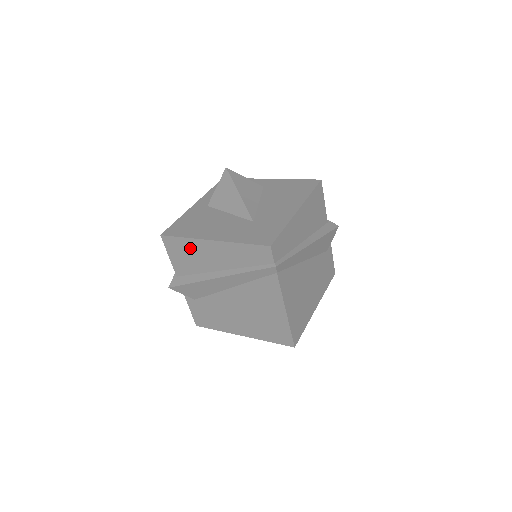
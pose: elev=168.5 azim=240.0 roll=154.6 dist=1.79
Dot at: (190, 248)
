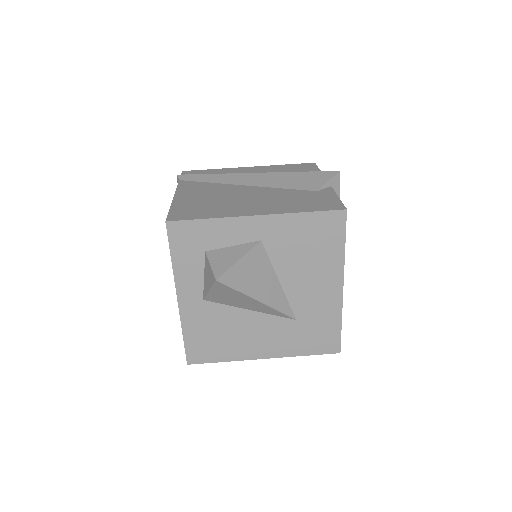
Dot at: occluded
